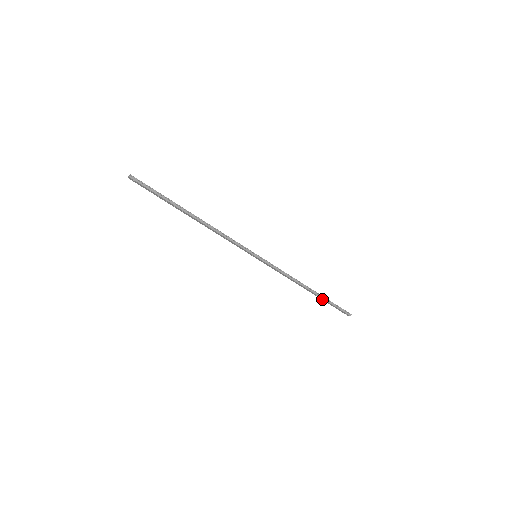
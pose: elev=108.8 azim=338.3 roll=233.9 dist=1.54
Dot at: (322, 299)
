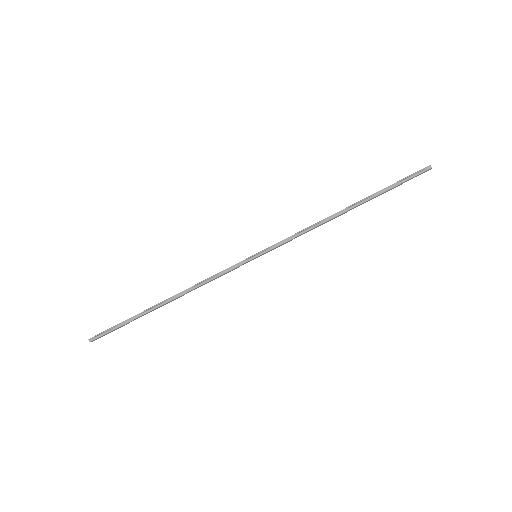
Dot at: occluded
